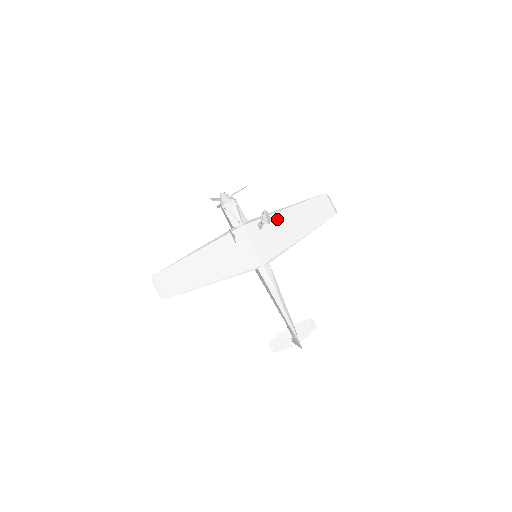
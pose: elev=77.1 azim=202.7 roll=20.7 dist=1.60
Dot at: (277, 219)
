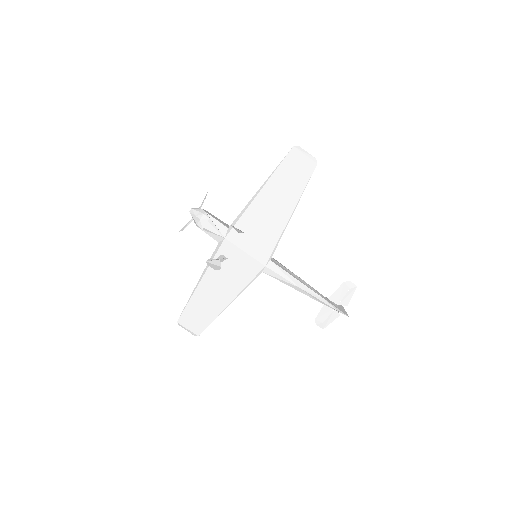
Dot at: (255, 210)
